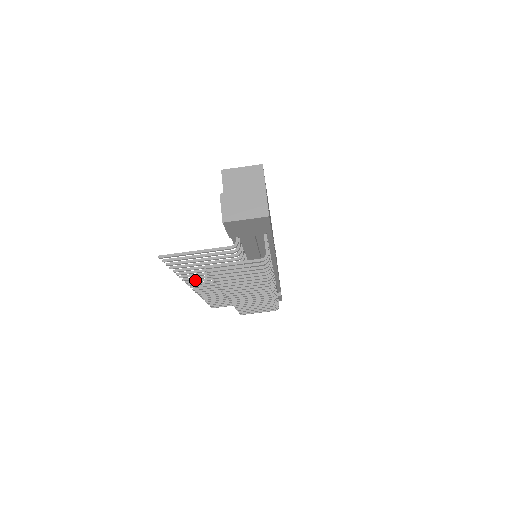
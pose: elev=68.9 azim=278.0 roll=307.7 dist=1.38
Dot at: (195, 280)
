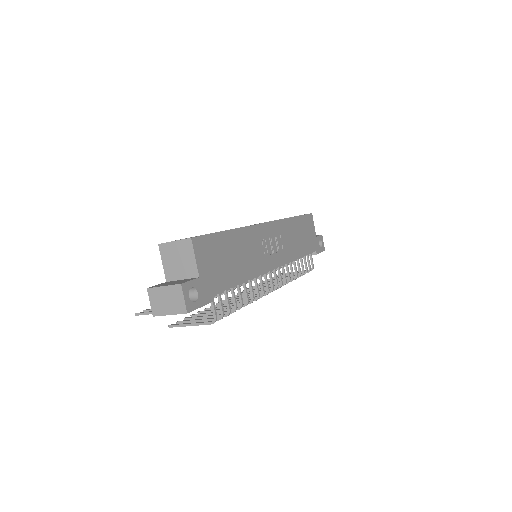
Dot at: occluded
